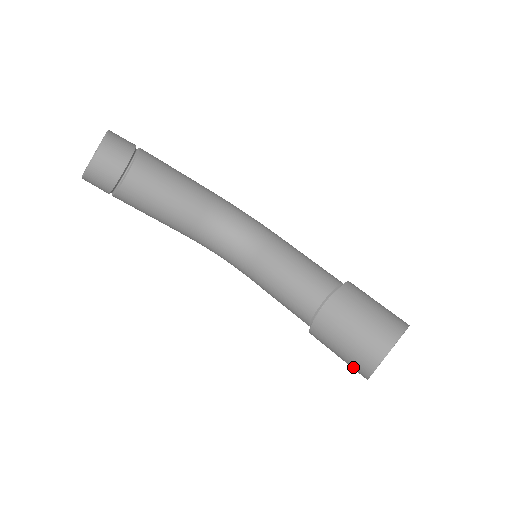
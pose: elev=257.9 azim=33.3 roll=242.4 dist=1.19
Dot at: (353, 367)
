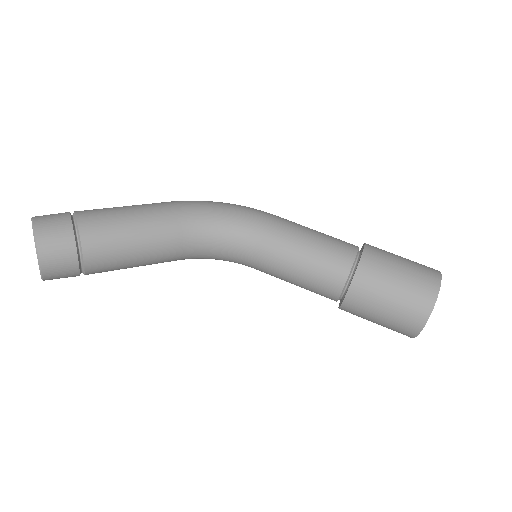
Dot at: occluded
